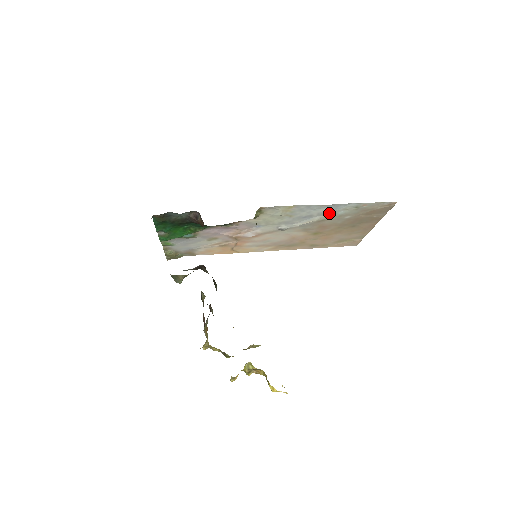
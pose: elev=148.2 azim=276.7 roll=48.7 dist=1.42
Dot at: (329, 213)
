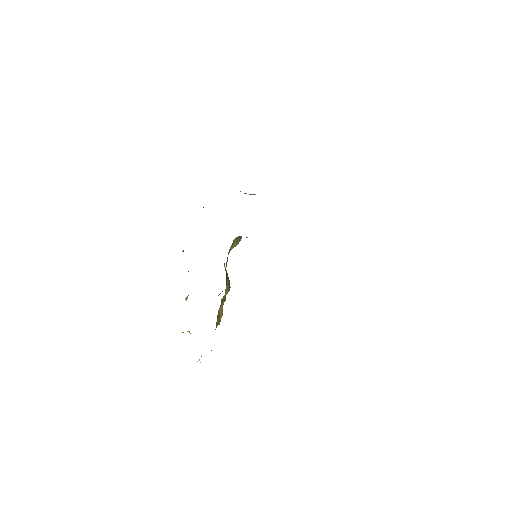
Dot at: occluded
